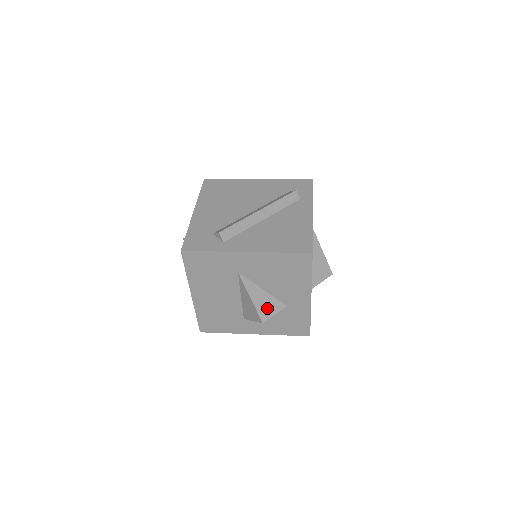
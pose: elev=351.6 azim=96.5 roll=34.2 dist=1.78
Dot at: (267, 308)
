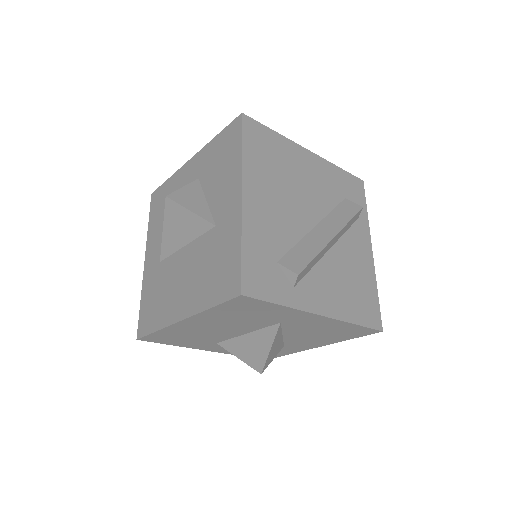
Dot at: (273, 355)
